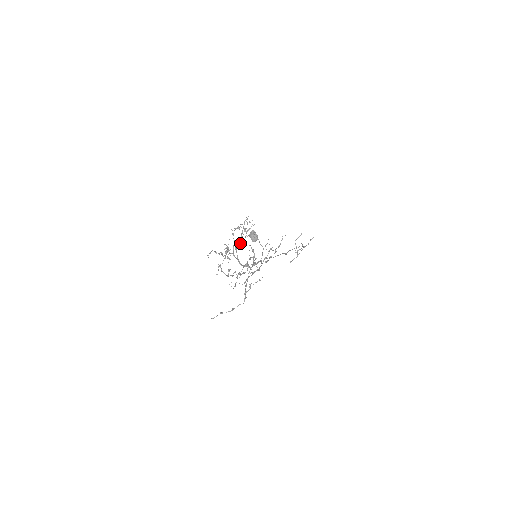
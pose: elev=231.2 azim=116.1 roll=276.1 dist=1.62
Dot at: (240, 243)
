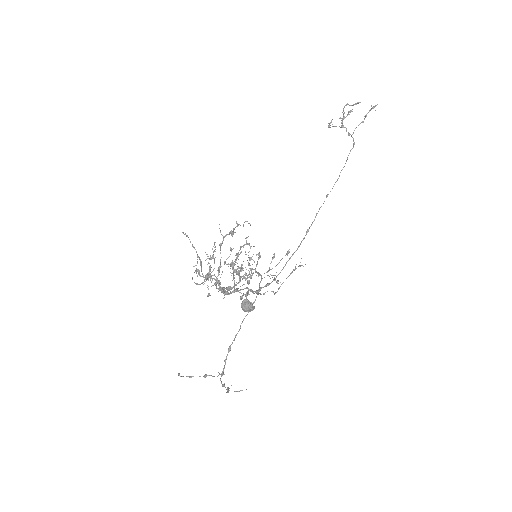
Dot at: occluded
